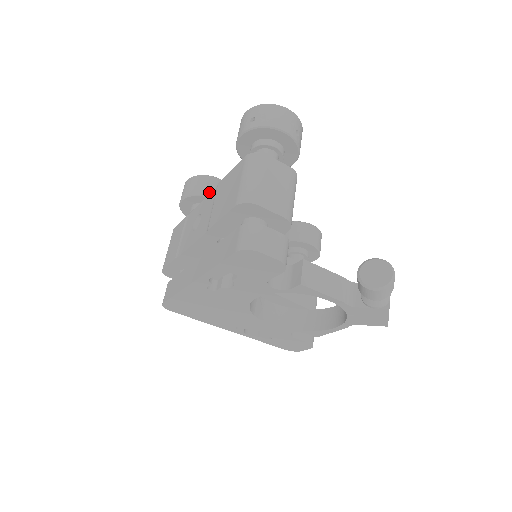
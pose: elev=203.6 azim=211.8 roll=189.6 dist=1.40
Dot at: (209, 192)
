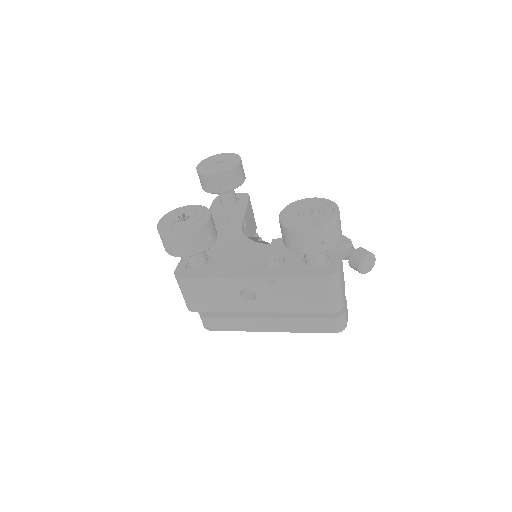
Dot at: (211, 241)
